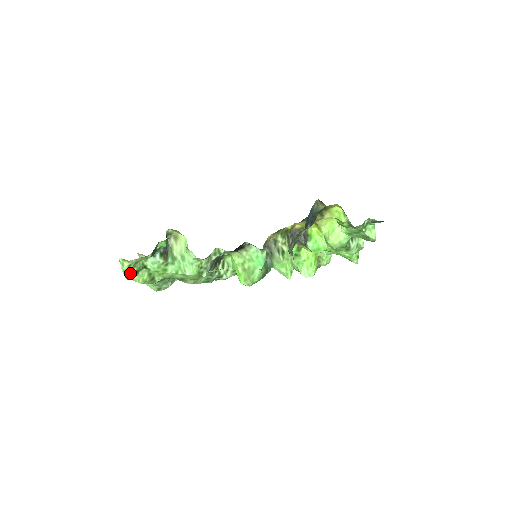
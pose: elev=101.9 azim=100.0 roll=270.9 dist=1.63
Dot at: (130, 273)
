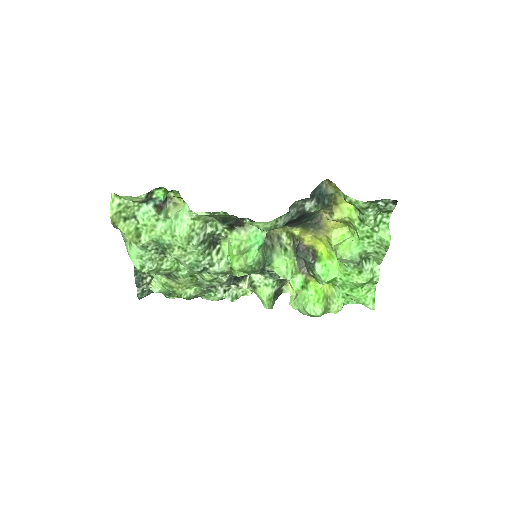
Dot at: (117, 216)
